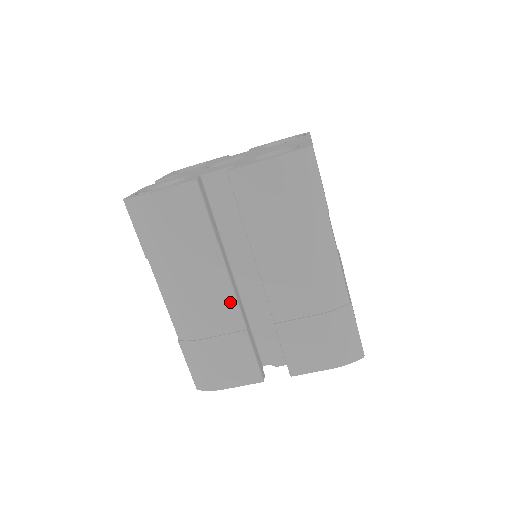
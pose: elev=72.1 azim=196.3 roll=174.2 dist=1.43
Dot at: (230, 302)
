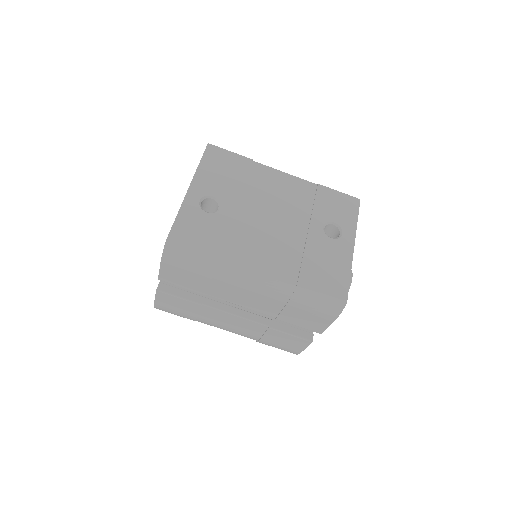
Dot at: (245, 321)
